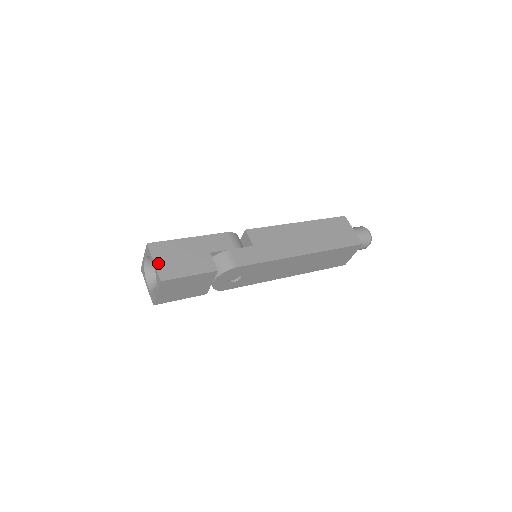
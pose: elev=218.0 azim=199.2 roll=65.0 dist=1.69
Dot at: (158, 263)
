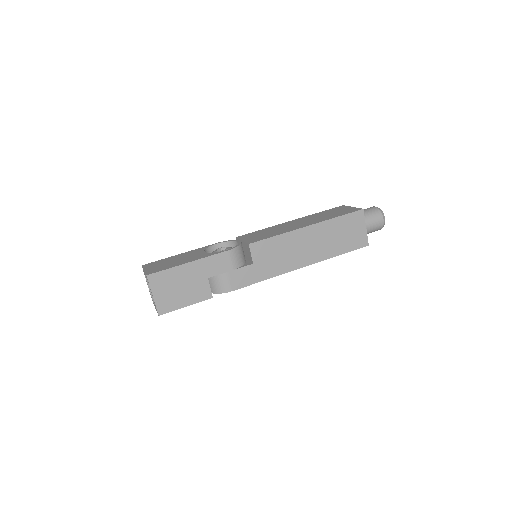
Dot at: (157, 297)
